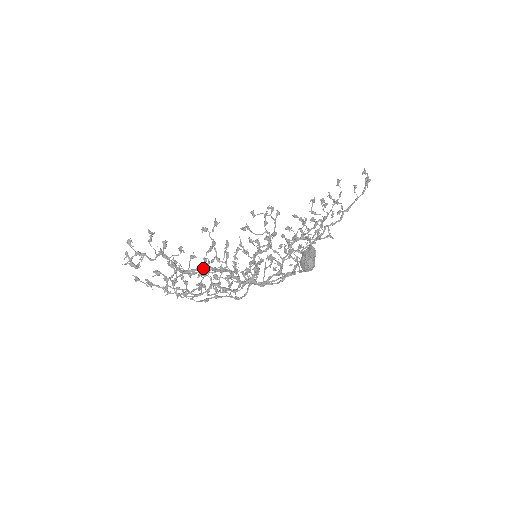
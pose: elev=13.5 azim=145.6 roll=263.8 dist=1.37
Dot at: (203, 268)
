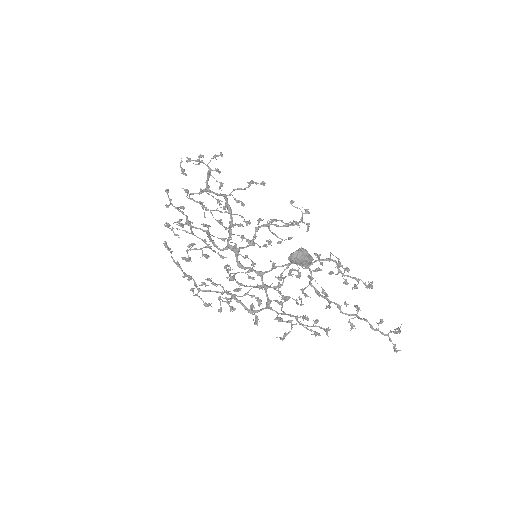
Dot at: (222, 194)
